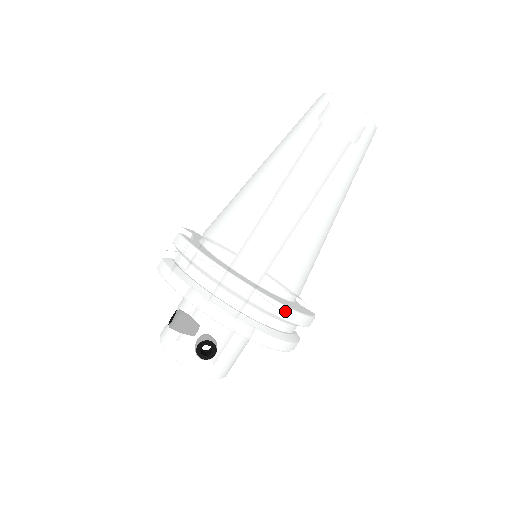
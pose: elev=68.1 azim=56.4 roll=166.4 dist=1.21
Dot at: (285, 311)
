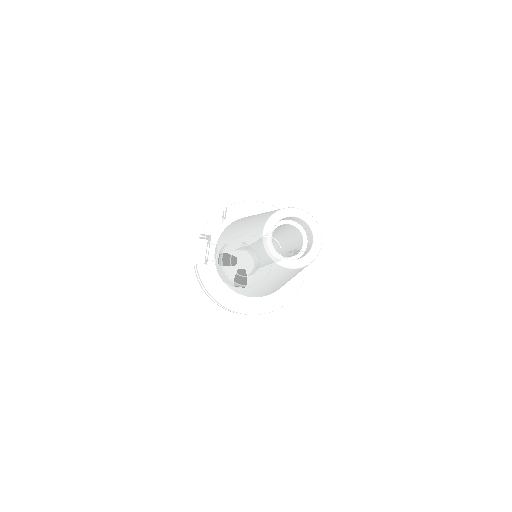
Dot at: occluded
